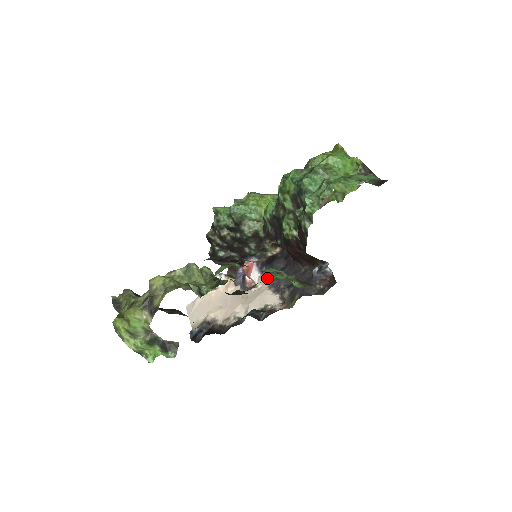
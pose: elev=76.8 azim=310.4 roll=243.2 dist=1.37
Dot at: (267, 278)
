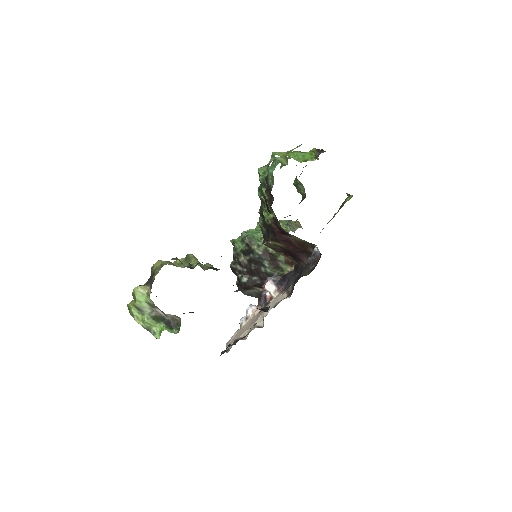
Dot at: (281, 288)
